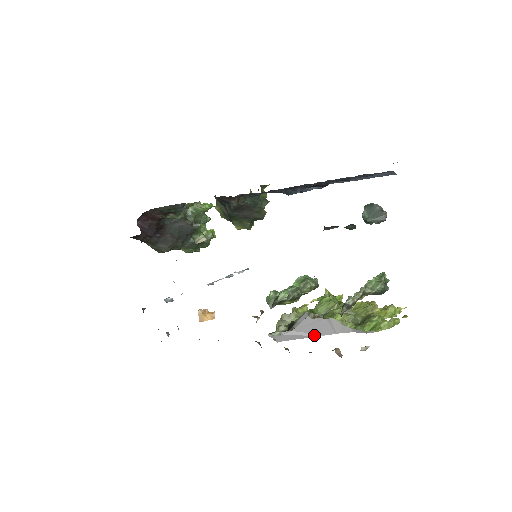
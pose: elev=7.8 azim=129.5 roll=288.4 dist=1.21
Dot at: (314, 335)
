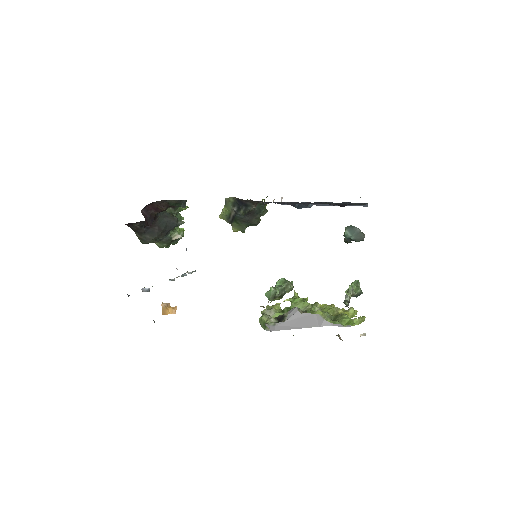
Dot at: (301, 327)
